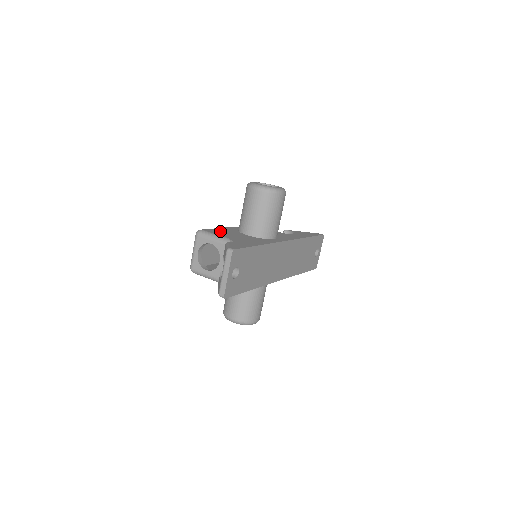
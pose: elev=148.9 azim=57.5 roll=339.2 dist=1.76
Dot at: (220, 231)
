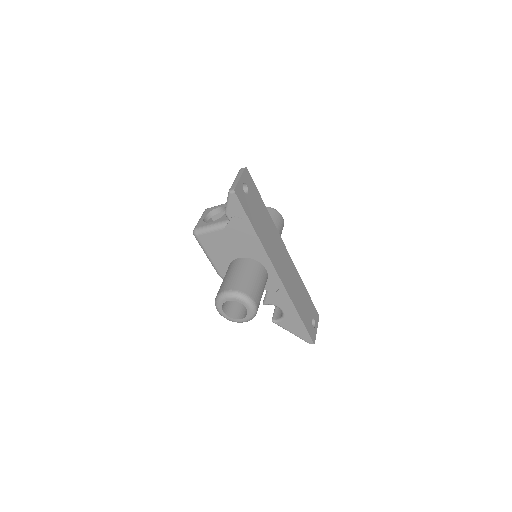
Dot at: occluded
